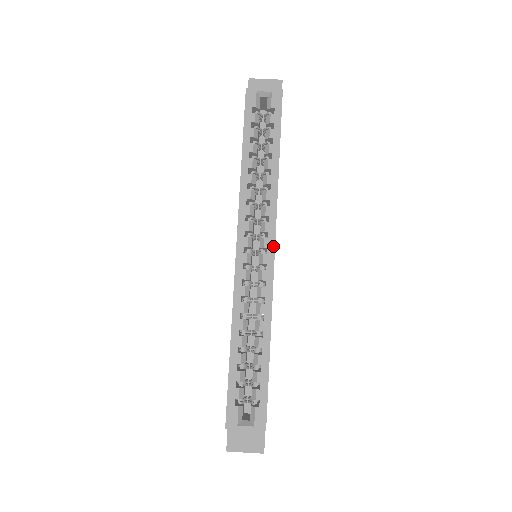
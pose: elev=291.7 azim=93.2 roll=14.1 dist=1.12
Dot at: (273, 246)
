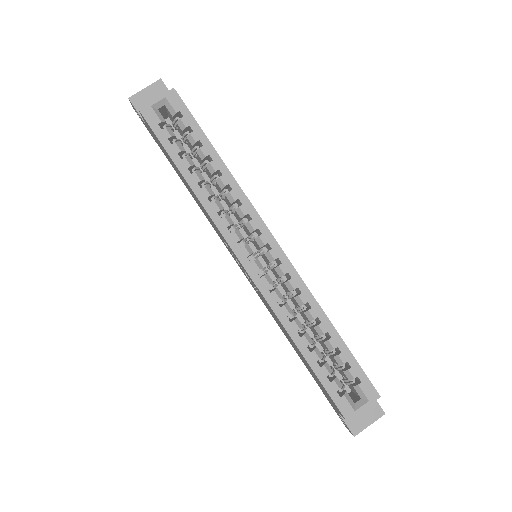
Dot at: (272, 238)
